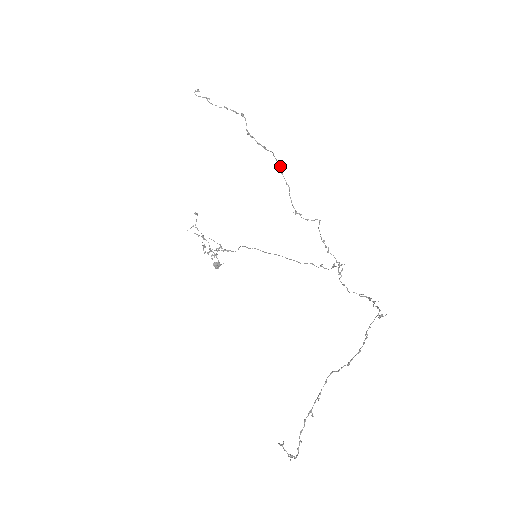
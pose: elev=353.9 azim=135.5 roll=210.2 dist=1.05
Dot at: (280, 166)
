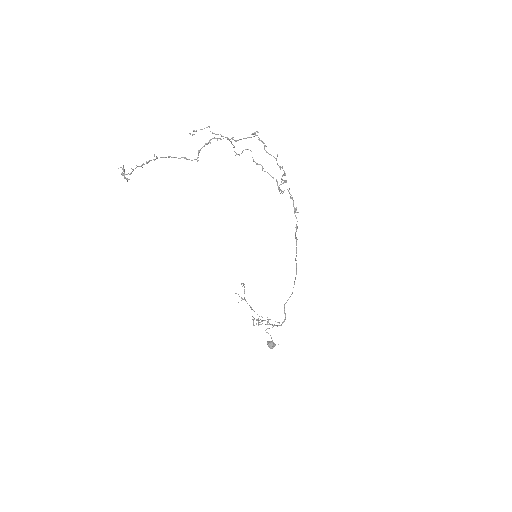
Dot at: (231, 142)
